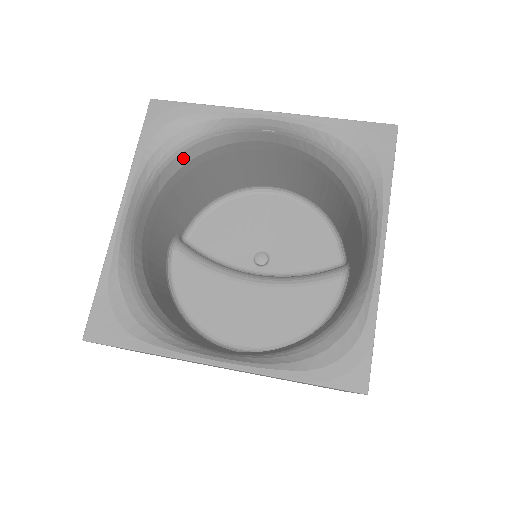
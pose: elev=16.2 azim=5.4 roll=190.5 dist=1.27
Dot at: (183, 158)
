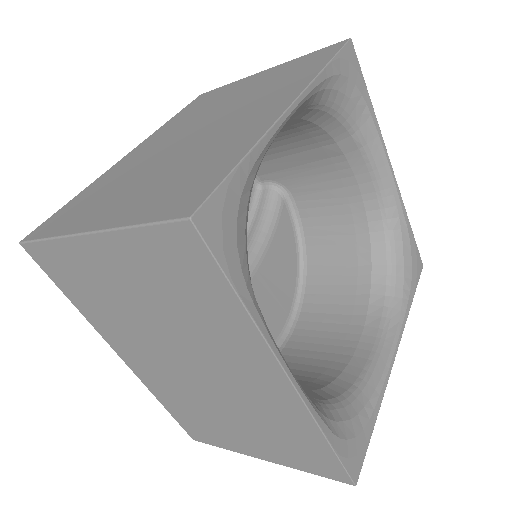
Dot at: occluded
